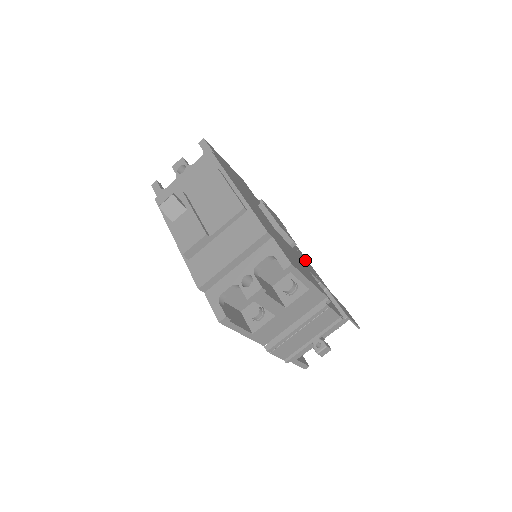
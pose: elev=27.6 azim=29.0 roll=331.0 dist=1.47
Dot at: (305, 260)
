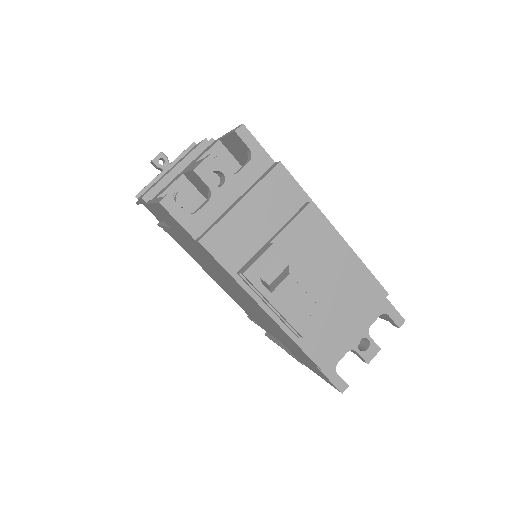
Dot at: occluded
